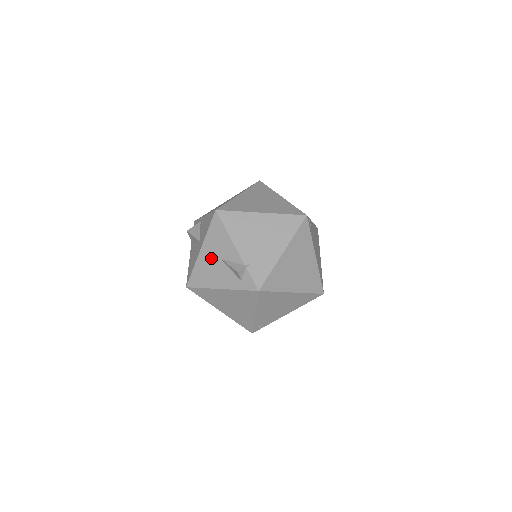
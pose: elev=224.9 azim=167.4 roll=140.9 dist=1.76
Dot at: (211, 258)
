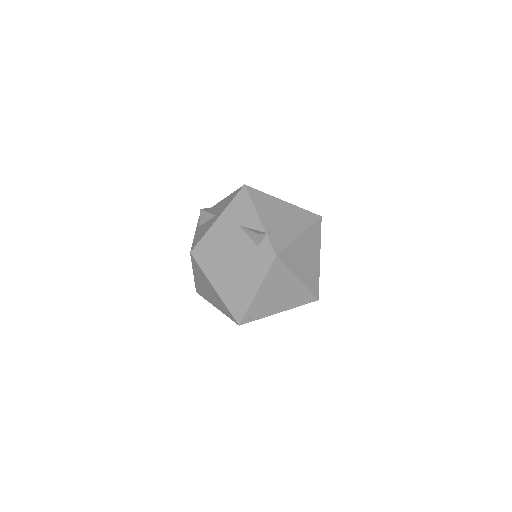
Dot at: (228, 225)
